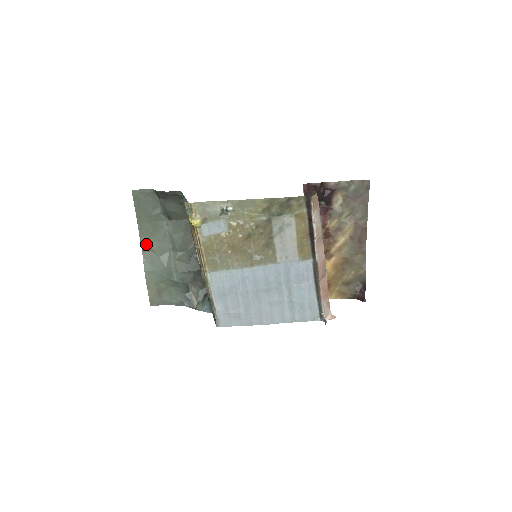
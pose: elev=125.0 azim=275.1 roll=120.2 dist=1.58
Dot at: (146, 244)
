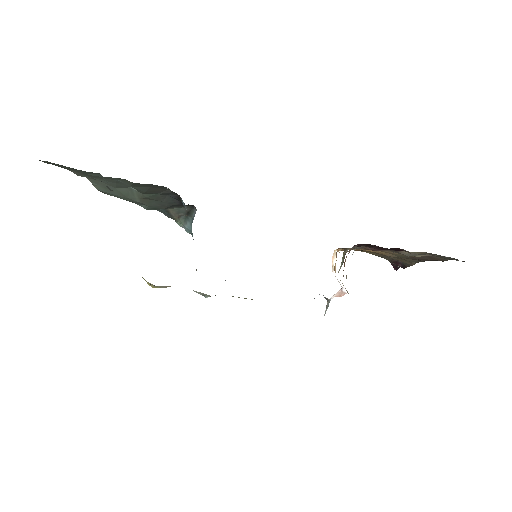
Dot at: (90, 177)
